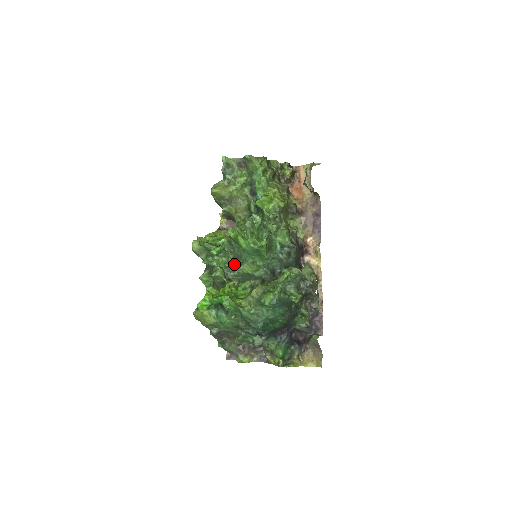
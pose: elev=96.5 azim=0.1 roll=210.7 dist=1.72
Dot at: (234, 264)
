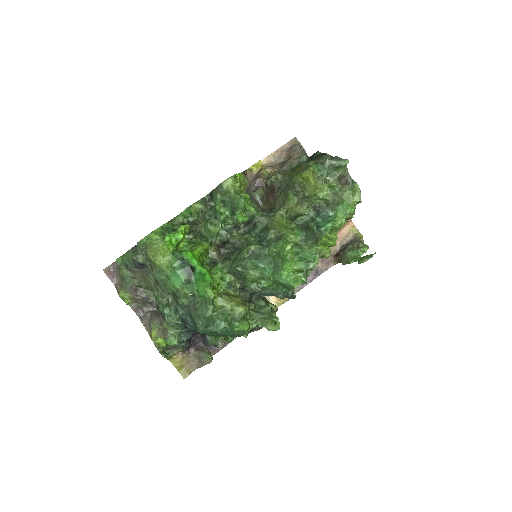
Dot at: (246, 256)
